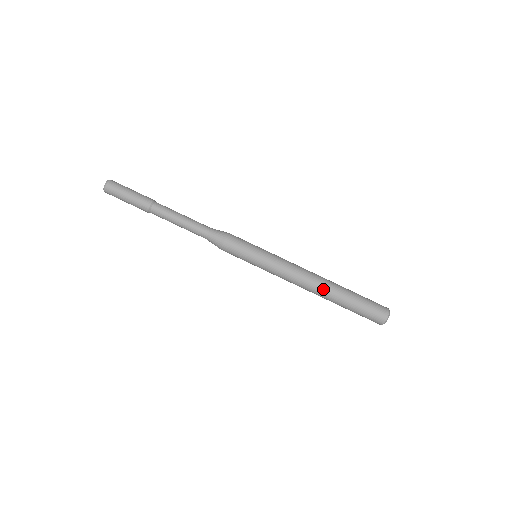
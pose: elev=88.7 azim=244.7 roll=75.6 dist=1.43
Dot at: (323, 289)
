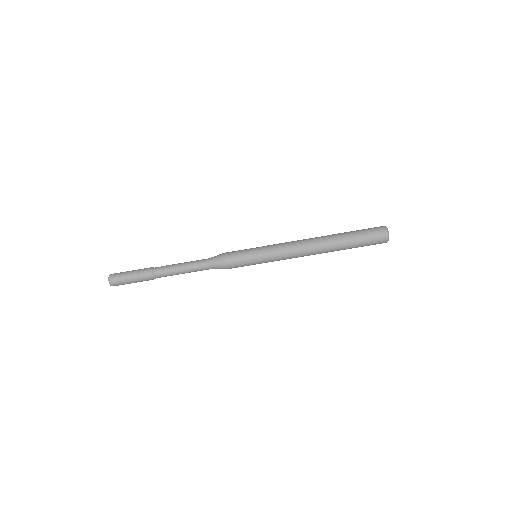
Dot at: occluded
